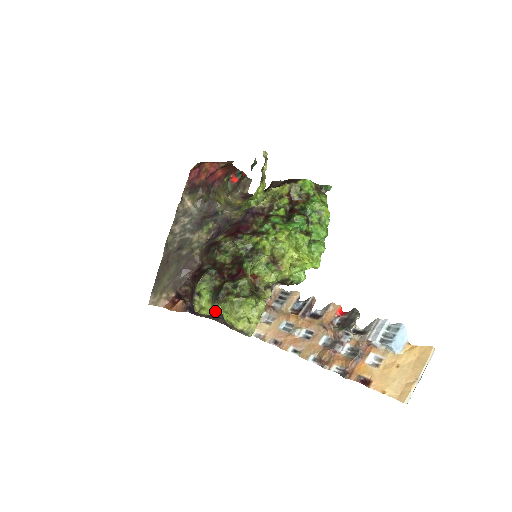
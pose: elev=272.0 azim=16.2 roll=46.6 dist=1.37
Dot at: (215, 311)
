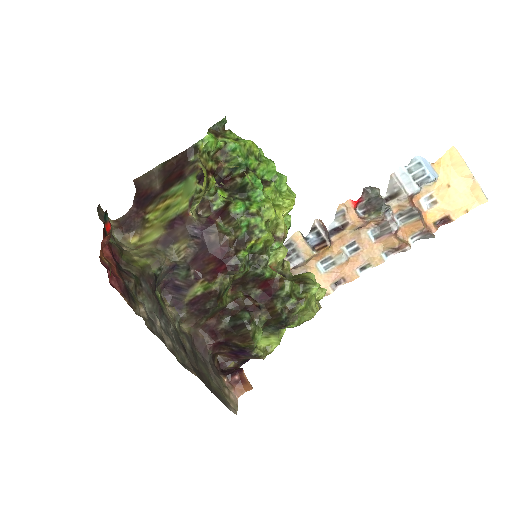
Dot at: (283, 334)
